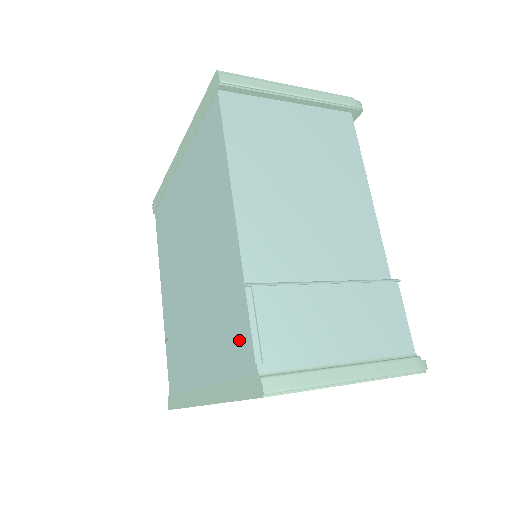
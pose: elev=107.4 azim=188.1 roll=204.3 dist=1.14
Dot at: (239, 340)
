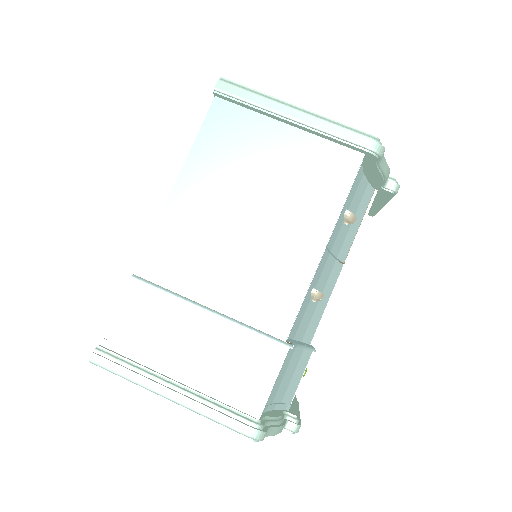
Dot at: occluded
